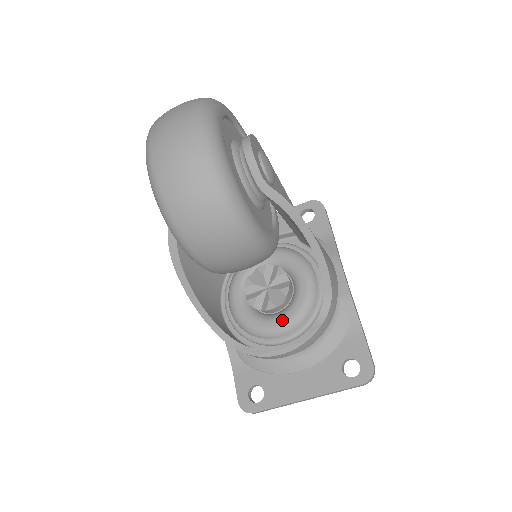
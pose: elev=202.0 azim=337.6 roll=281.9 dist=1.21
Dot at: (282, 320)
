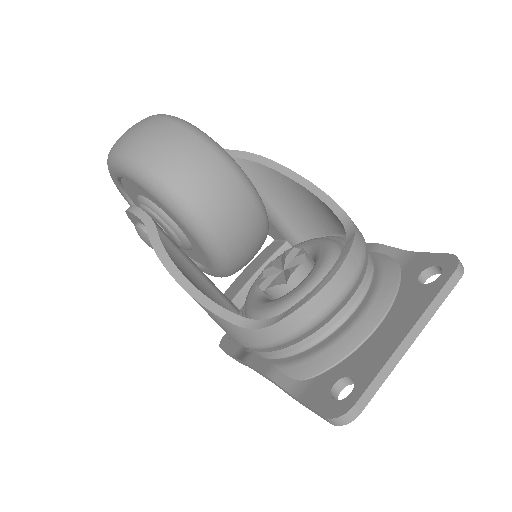
Dot at: (314, 271)
